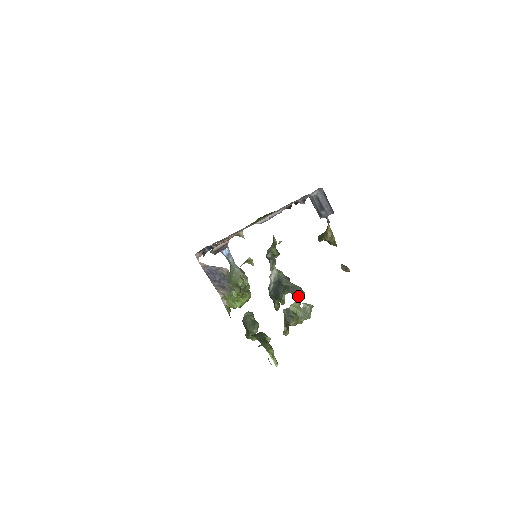
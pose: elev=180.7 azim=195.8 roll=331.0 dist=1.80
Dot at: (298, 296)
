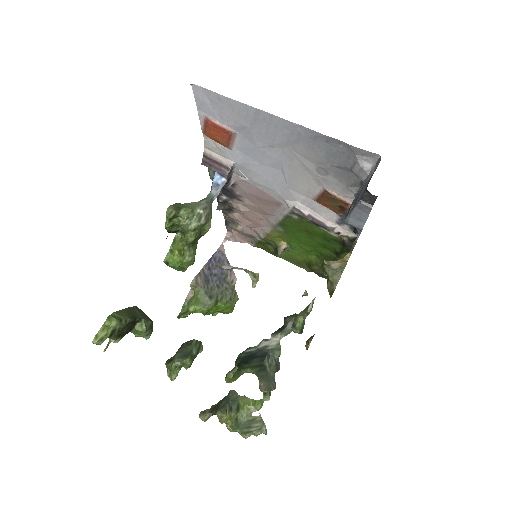
Dot at: (265, 399)
